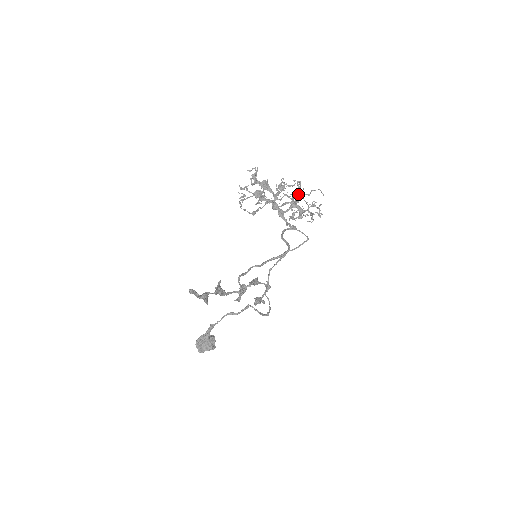
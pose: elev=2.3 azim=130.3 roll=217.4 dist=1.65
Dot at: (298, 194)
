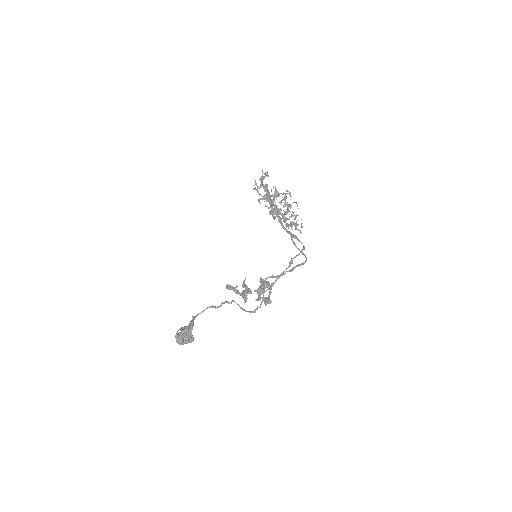
Dot at: (288, 204)
